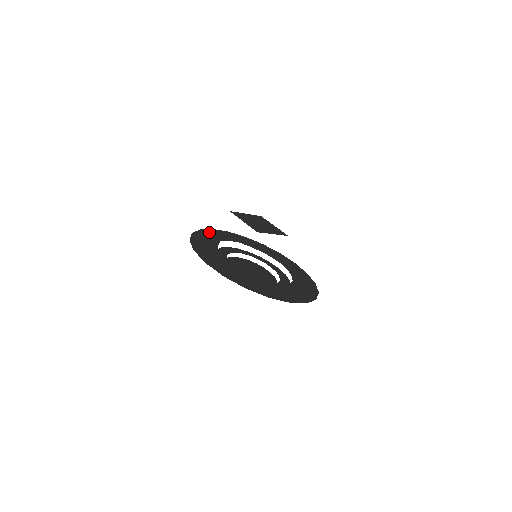
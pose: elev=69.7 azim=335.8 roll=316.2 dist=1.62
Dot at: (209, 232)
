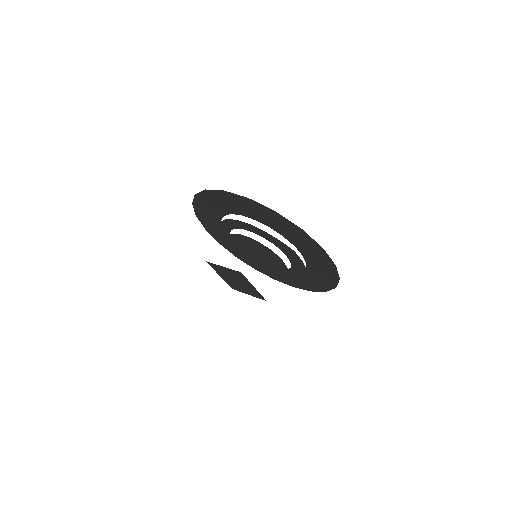
Dot at: (205, 222)
